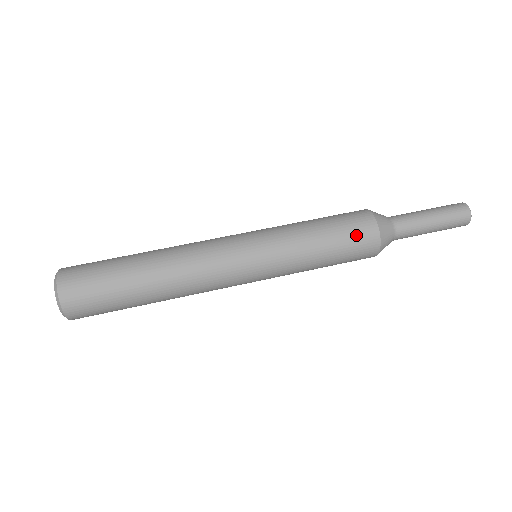
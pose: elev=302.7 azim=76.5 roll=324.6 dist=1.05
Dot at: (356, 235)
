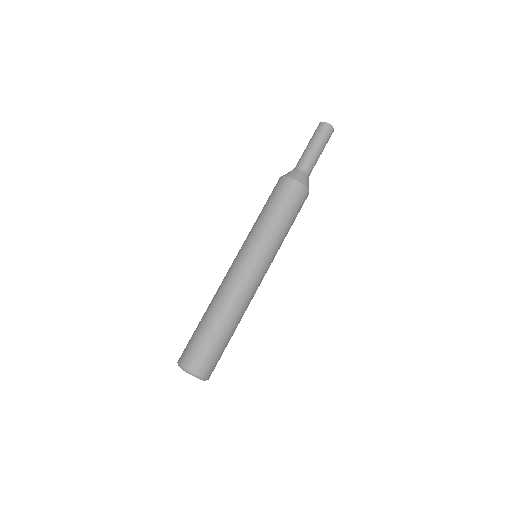
Dot at: (283, 192)
